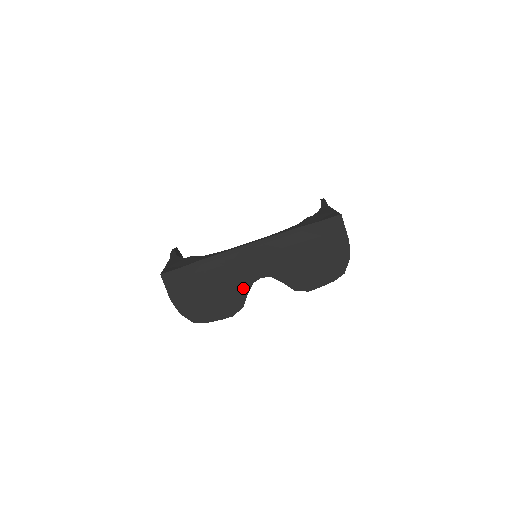
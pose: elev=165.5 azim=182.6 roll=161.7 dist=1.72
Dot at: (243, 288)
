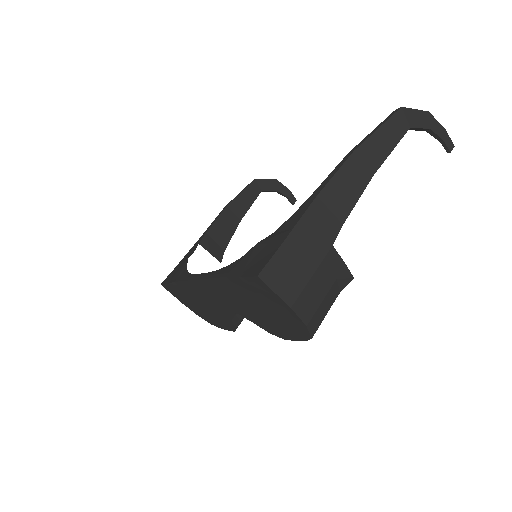
Dot at: (223, 314)
